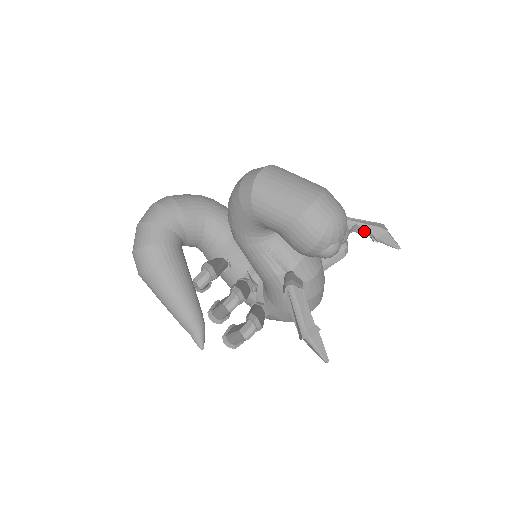
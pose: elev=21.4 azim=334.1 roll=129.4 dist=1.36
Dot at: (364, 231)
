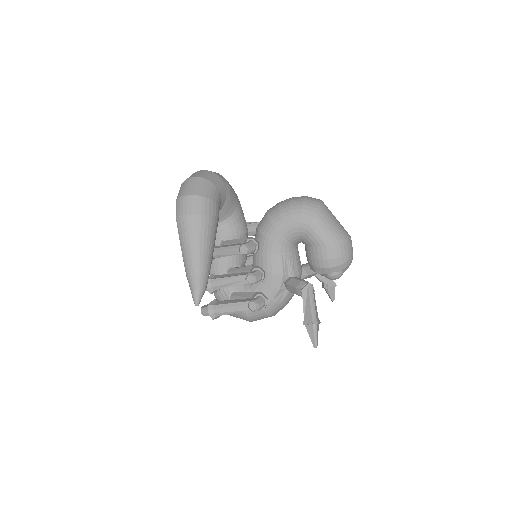
Dot at: (324, 278)
